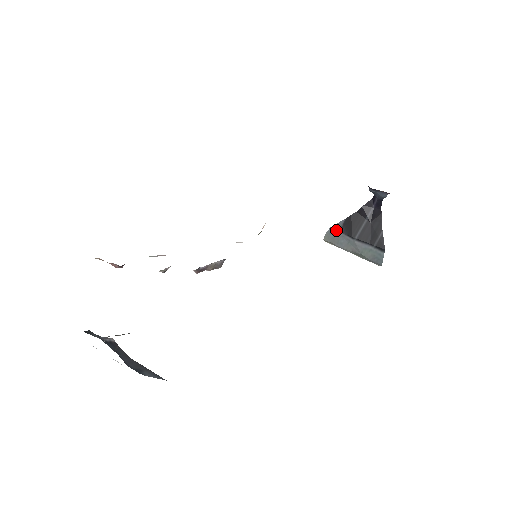
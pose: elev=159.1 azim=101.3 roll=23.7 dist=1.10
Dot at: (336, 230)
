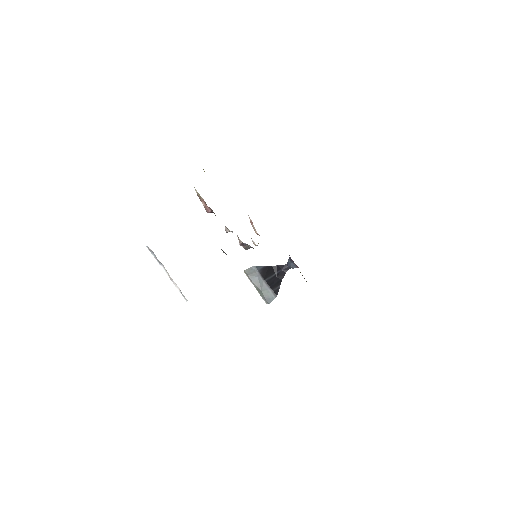
Dot at: (257, 269)
